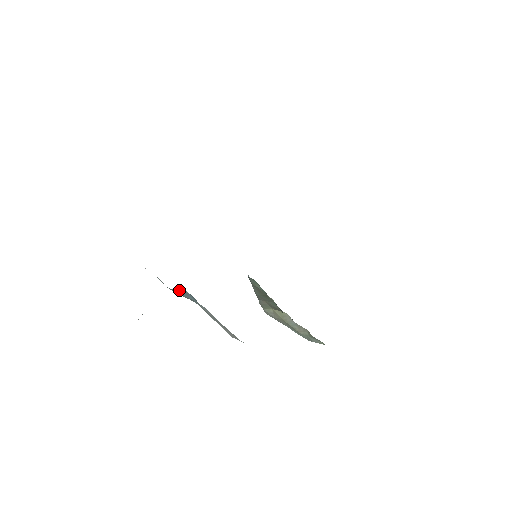
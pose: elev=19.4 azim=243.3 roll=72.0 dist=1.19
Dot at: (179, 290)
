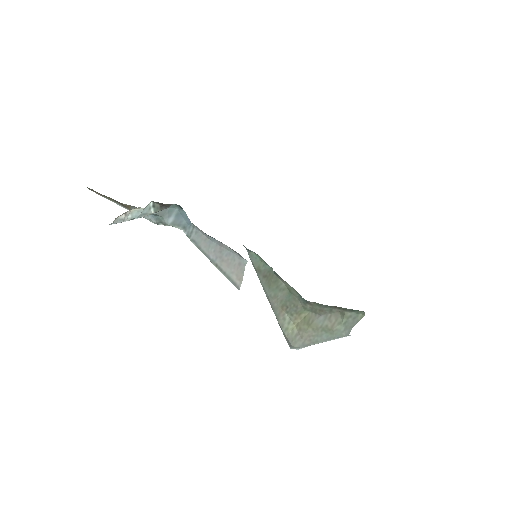
Dot at: (170, 214)
